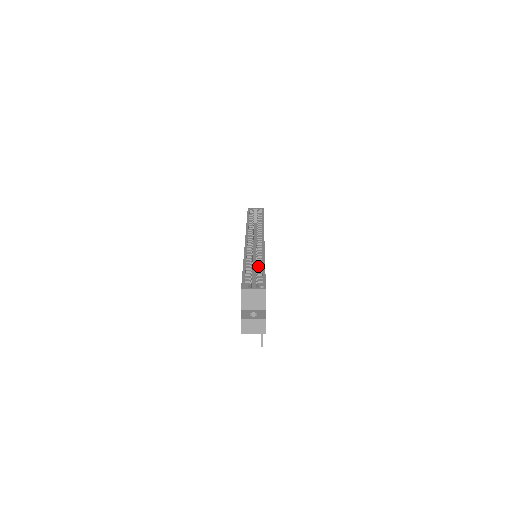
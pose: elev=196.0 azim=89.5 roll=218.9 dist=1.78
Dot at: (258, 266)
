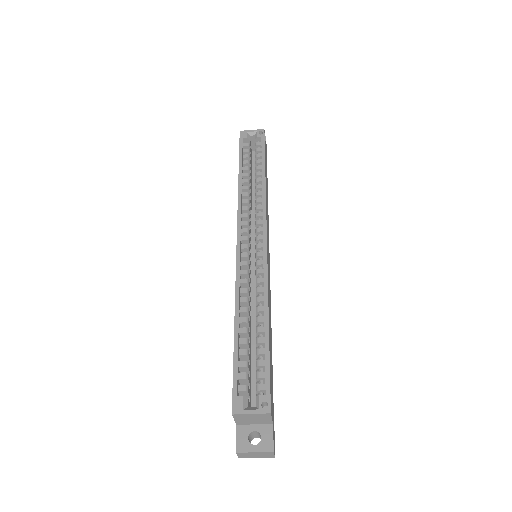
Dot at: (258, 327)
